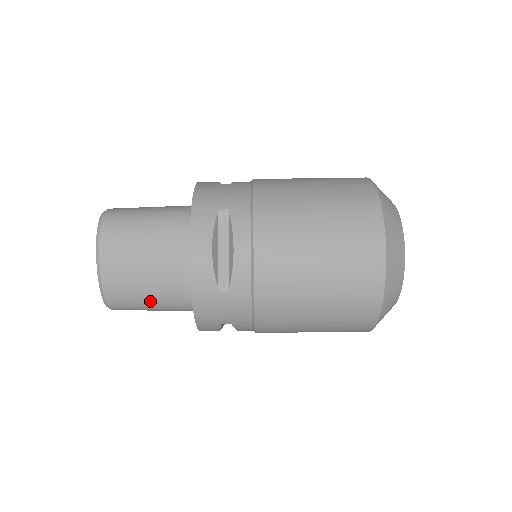
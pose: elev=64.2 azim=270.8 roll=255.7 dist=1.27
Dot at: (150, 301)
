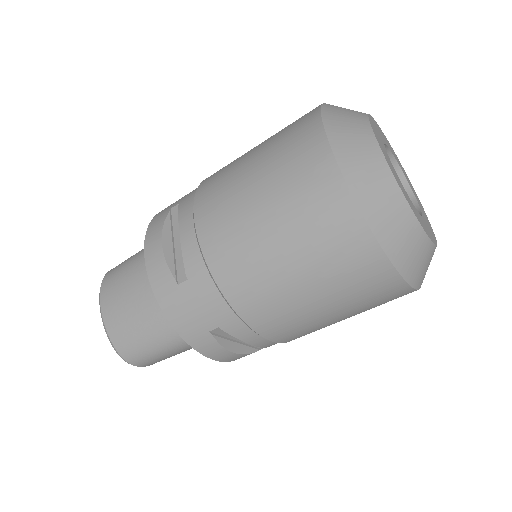
Dot at: (151, 337)
